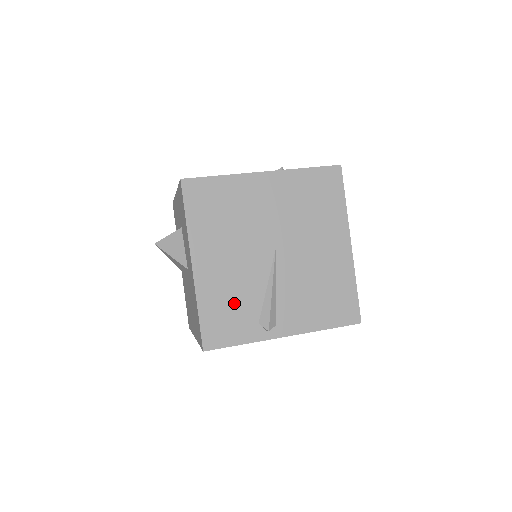
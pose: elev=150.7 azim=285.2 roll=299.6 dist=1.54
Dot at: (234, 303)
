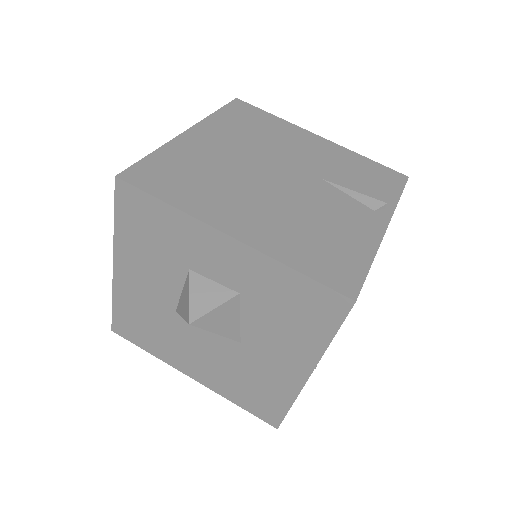
Dot at: occluded
